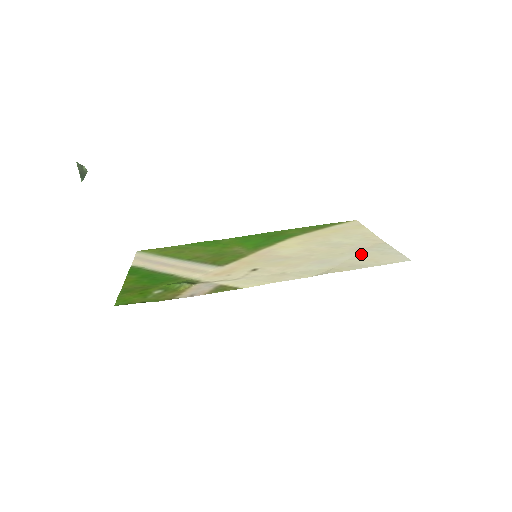
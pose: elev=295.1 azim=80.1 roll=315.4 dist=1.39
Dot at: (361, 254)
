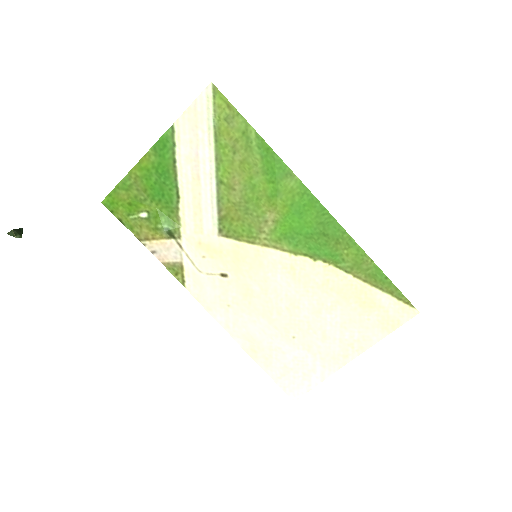
Dot at: (298, 356)
